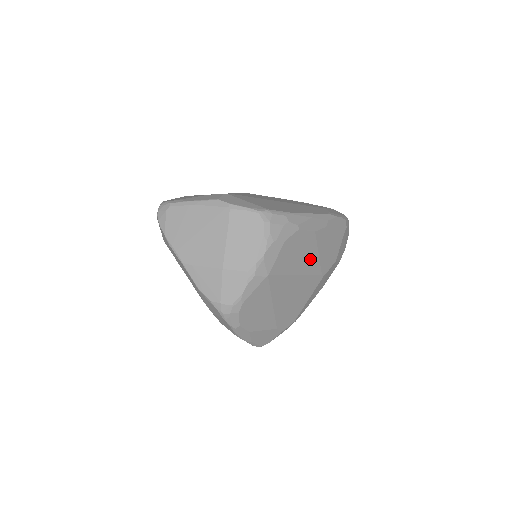
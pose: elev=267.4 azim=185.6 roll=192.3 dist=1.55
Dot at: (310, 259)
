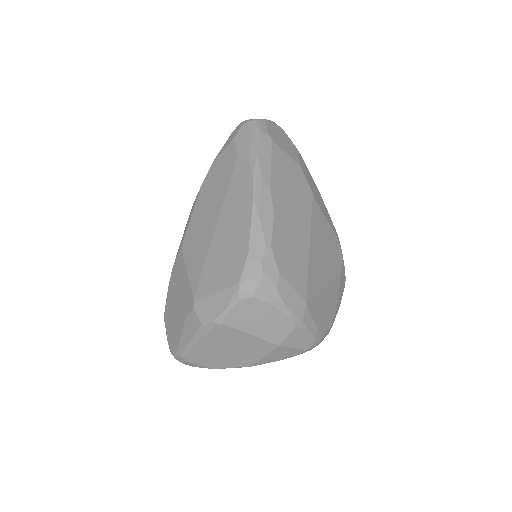
Dot at: (297, 223)
